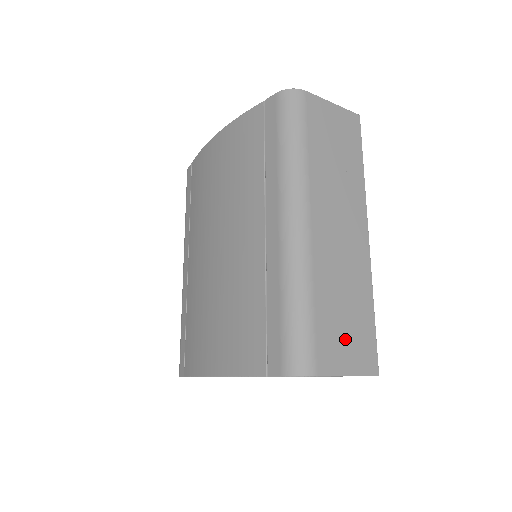
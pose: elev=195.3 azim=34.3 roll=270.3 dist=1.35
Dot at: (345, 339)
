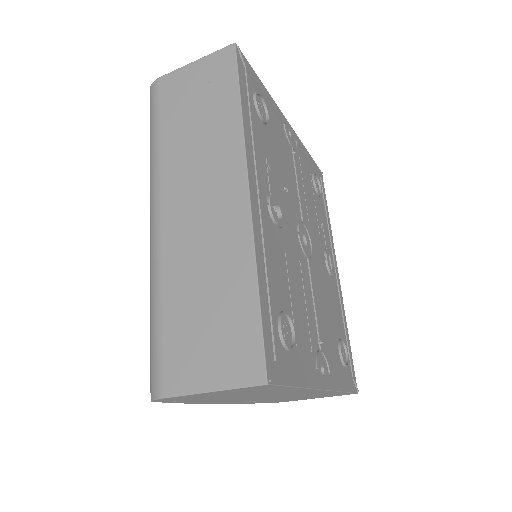
Dot at: (206, 342)
